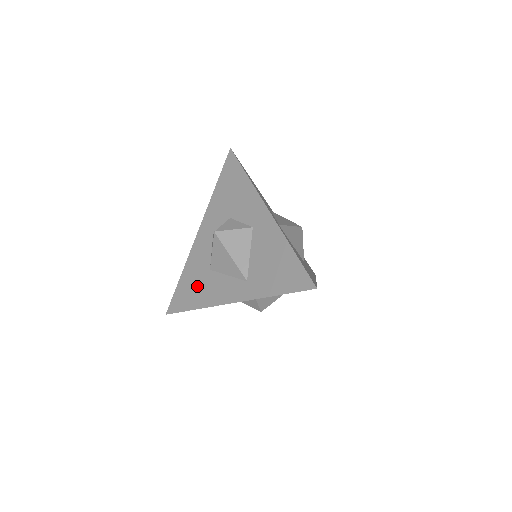
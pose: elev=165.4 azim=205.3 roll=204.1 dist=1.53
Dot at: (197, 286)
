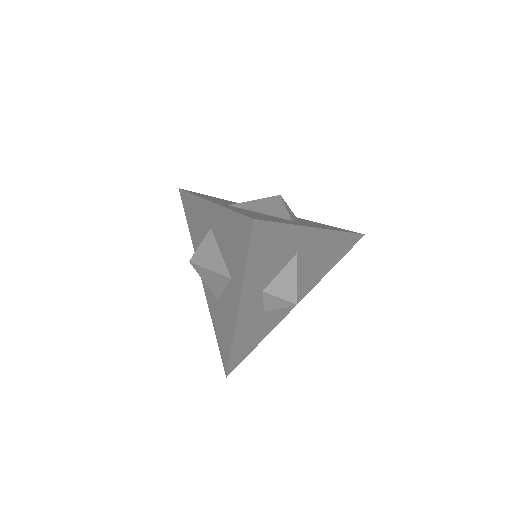
Dot at: (221, 326)
